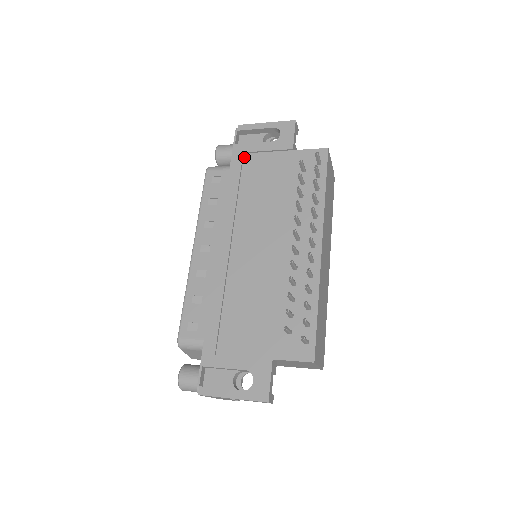
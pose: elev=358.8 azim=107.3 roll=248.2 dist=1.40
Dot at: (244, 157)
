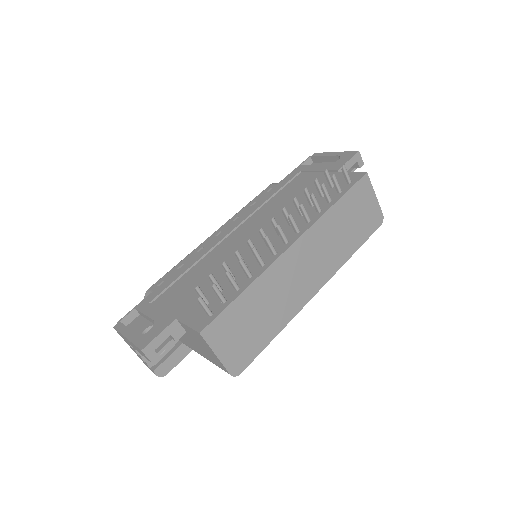
Dot at: (299, 174)
